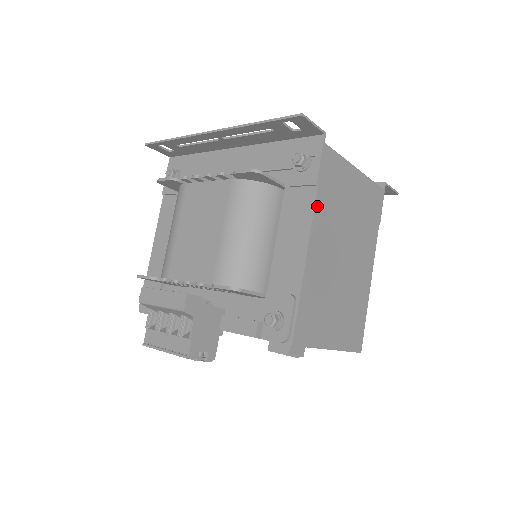
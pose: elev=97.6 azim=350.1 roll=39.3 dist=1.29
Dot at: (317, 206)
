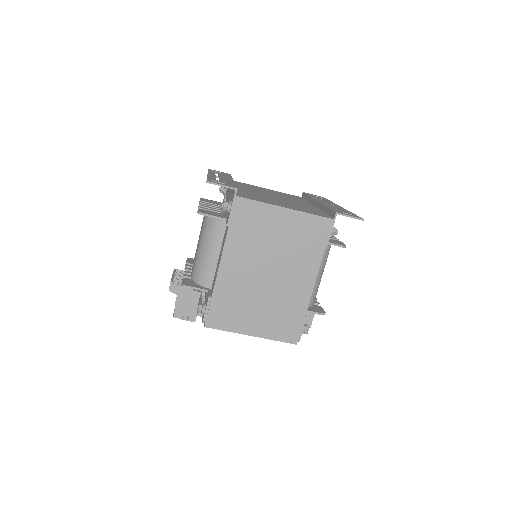
Dot at: (229, 240)
